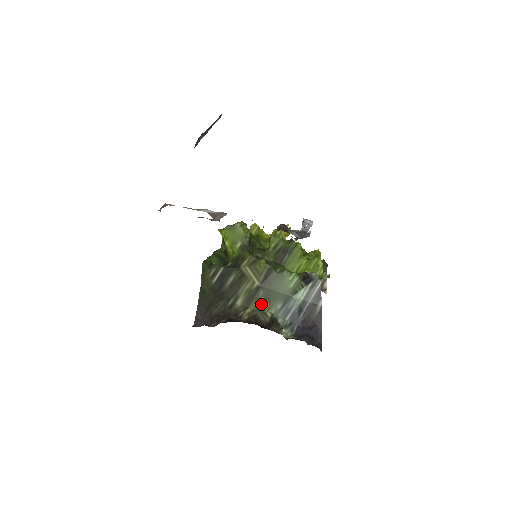
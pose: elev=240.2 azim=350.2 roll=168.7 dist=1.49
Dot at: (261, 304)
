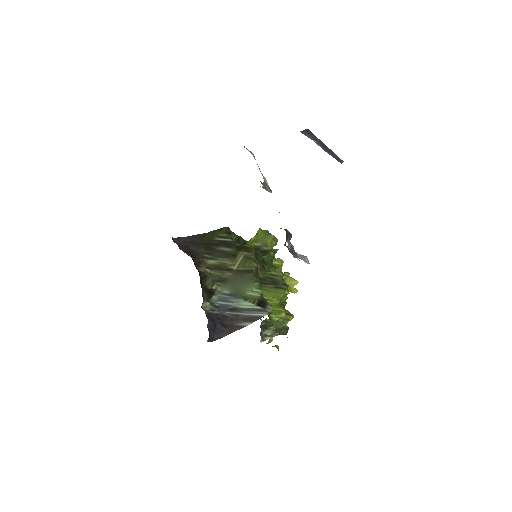
Dot at: (219, 277)
